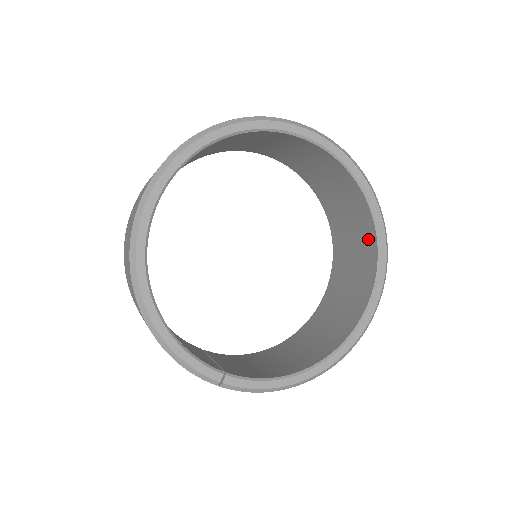
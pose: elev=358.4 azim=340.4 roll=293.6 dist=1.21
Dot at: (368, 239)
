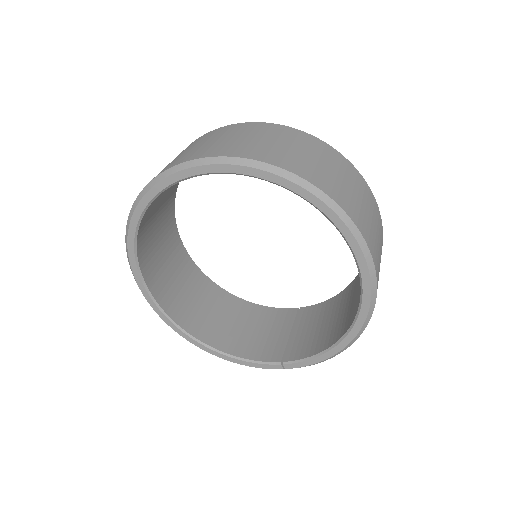
Dot at: occluded
